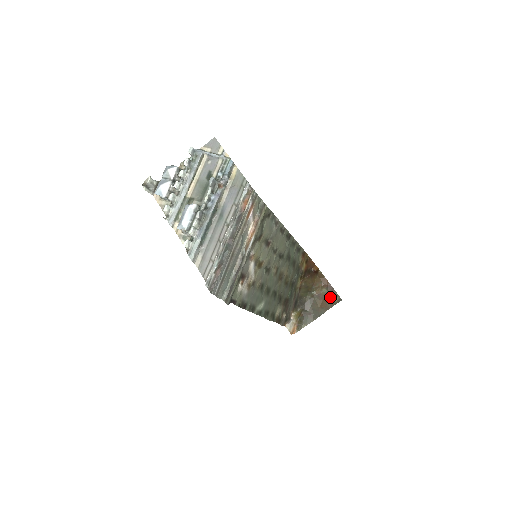
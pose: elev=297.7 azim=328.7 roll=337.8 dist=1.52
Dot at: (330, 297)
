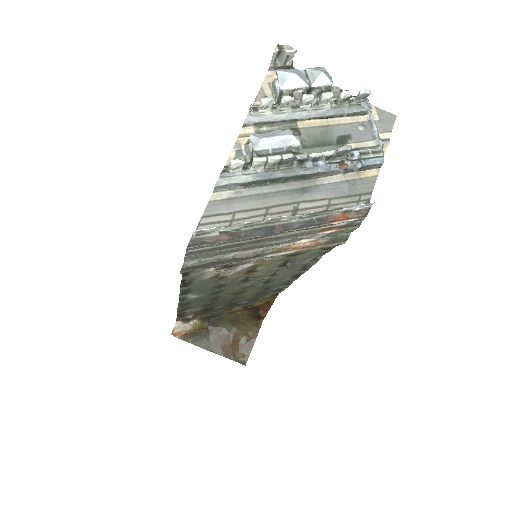
Dot at: (240, 350)
